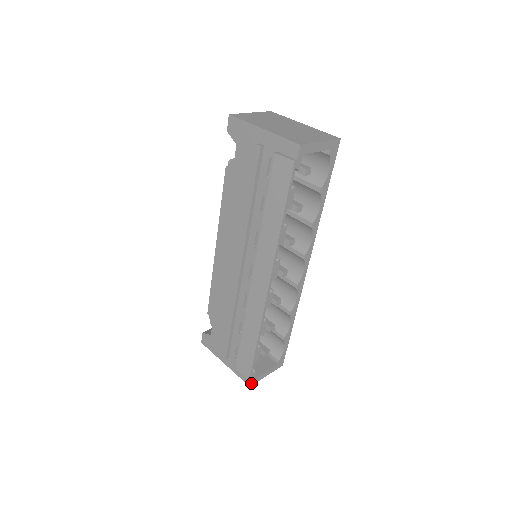
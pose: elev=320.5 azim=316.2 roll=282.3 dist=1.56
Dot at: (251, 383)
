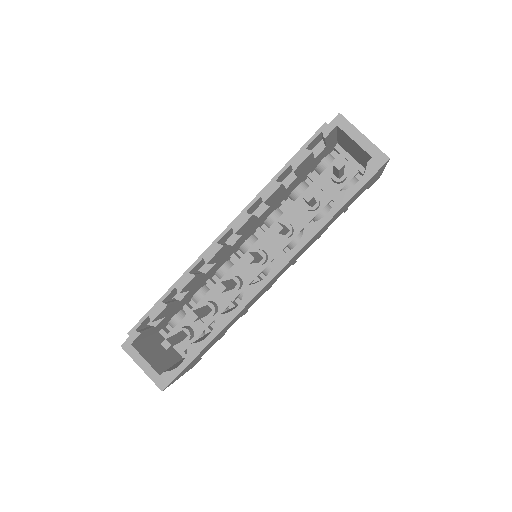
Dot at: (125, 344)
